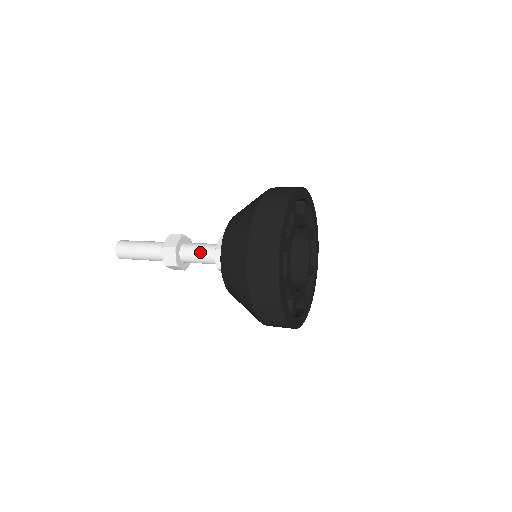
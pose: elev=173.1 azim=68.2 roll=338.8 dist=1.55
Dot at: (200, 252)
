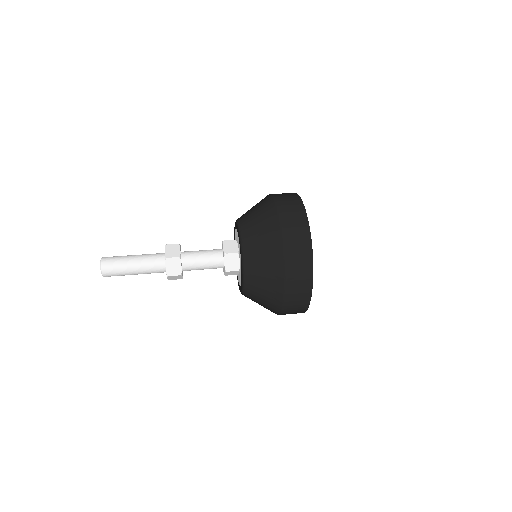
Dot at: (205, 268)
